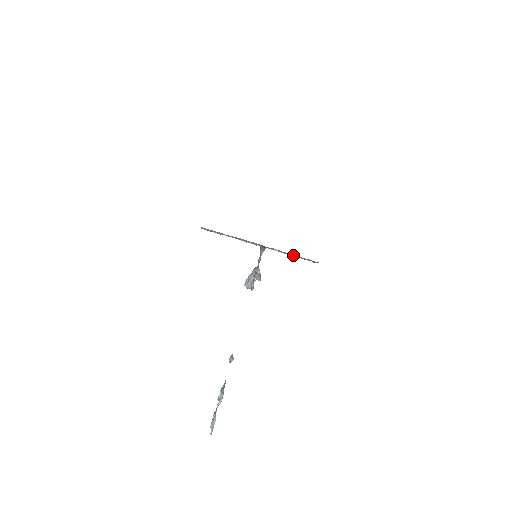
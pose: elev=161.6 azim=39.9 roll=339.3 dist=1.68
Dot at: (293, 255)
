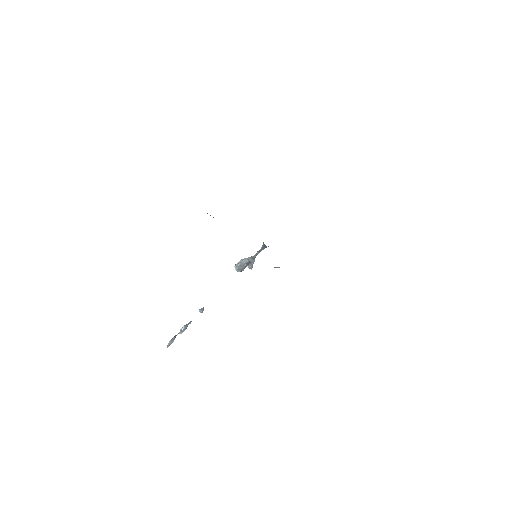
Dot at: occluded
